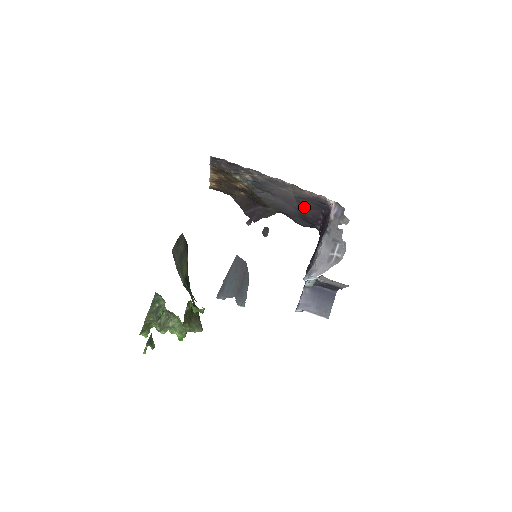
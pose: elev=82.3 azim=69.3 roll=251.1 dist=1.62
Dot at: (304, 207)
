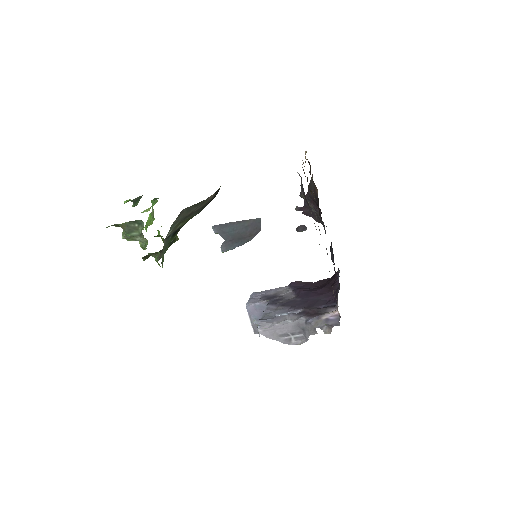
Dot at: occluded
